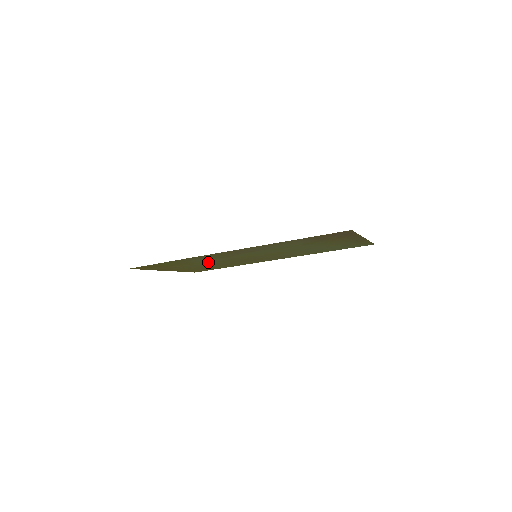
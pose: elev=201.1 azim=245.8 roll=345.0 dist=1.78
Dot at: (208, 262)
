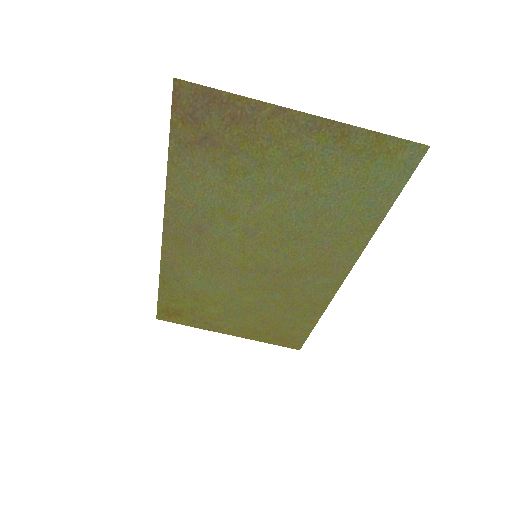
Dot at: (229, 293)
